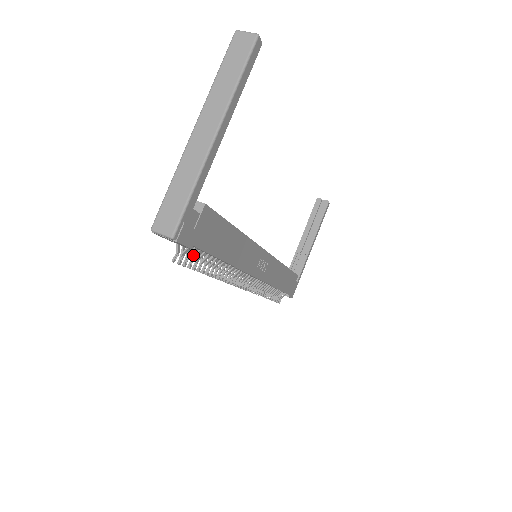
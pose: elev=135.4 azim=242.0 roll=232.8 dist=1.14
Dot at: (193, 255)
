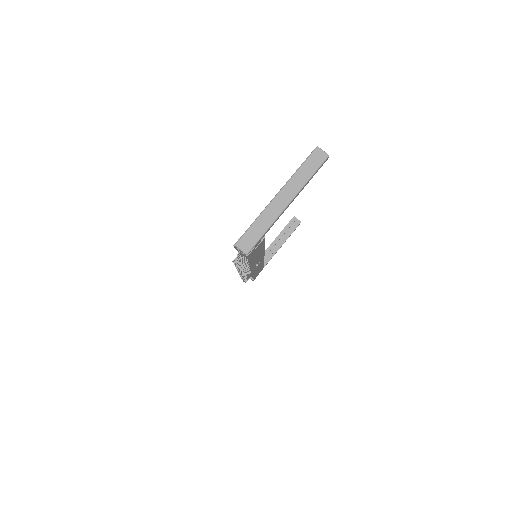
Dot at: (242, 259)
